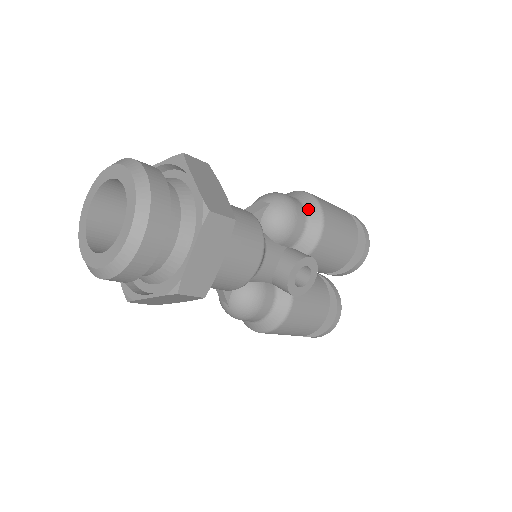
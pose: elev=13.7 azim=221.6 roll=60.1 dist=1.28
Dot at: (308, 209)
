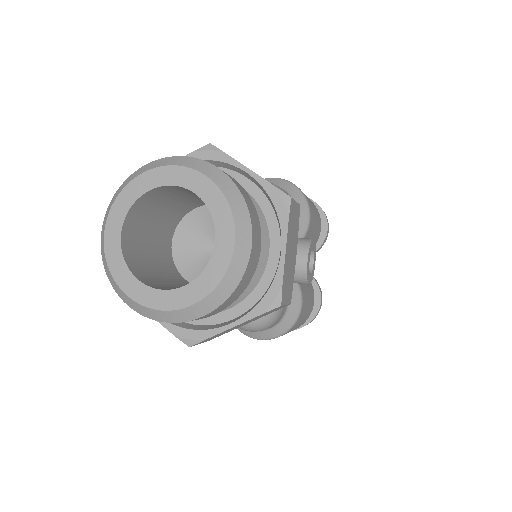
Dot at: (290, 193)
